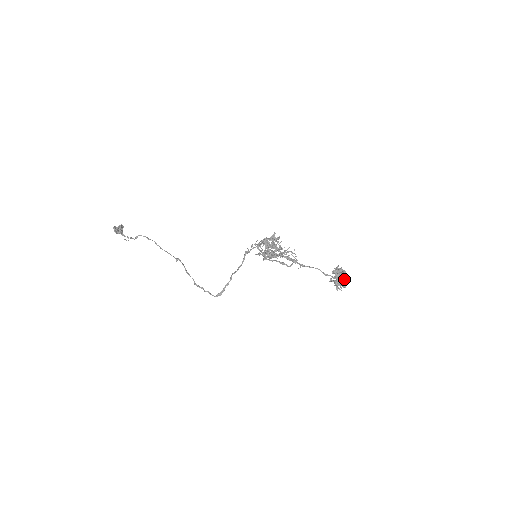
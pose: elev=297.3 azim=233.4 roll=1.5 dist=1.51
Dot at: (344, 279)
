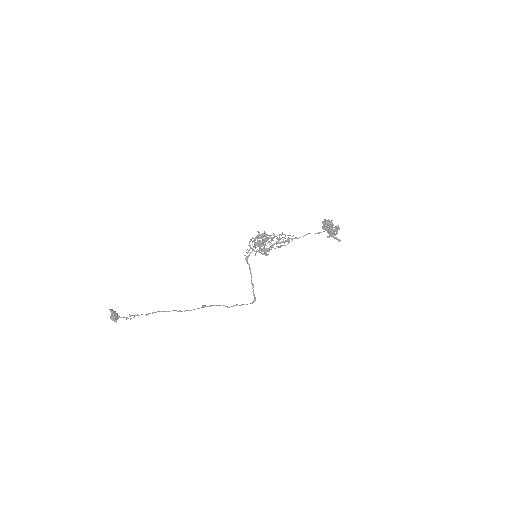
Dot at: (337, 230)
